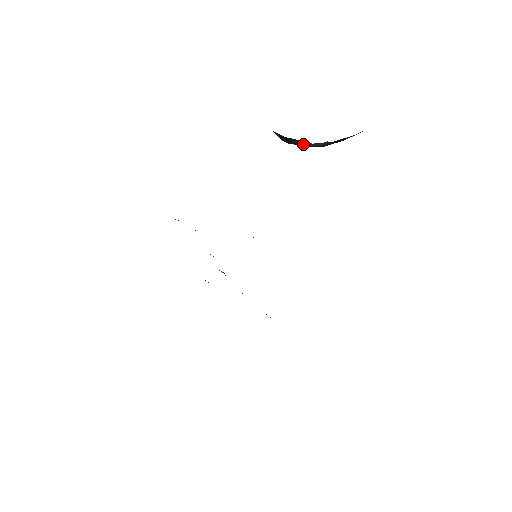
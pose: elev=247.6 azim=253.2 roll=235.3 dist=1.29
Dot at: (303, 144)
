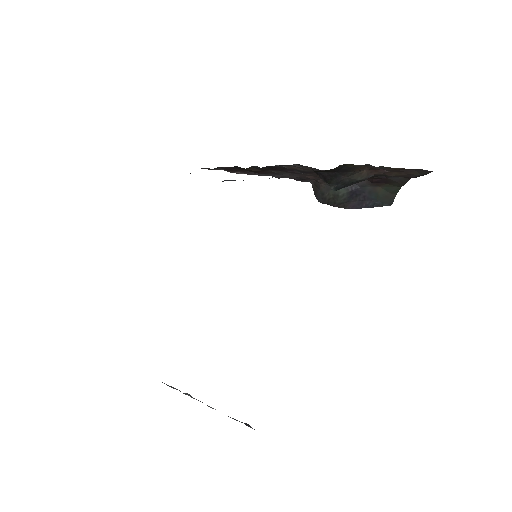
Dot at: (332, 196)
